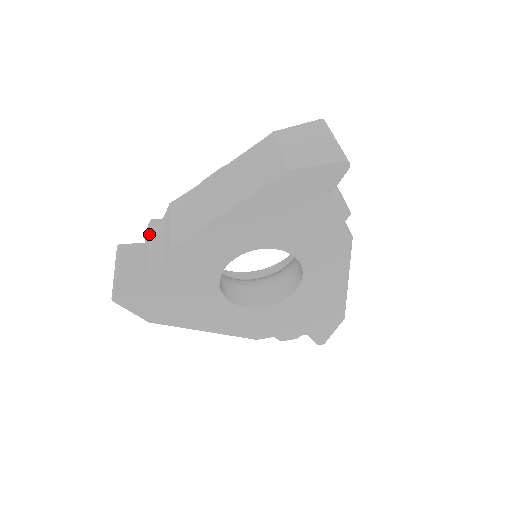
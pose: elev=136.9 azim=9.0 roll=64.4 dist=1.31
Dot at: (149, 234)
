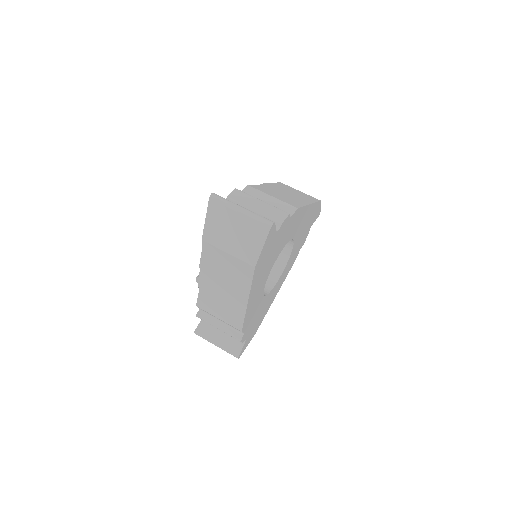
Dot at: occluded
